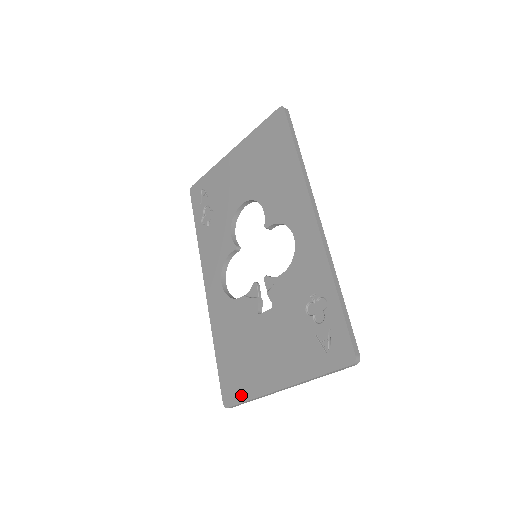
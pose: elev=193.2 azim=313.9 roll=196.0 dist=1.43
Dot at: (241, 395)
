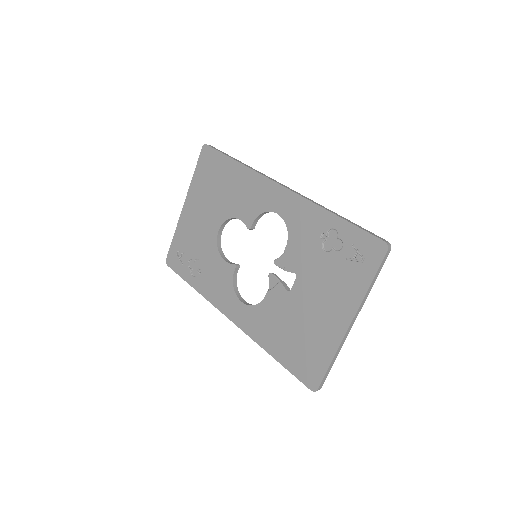
Dot at: (321, 366)
